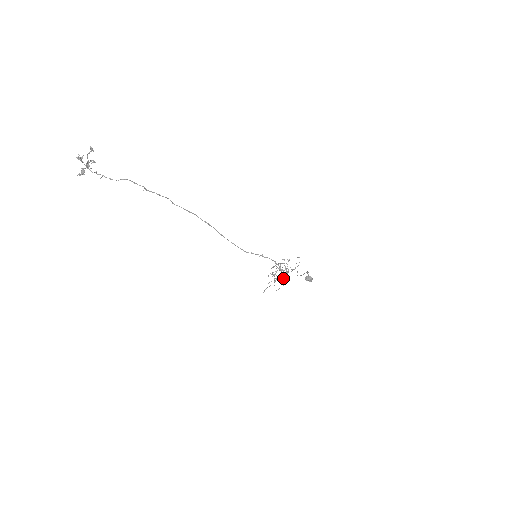
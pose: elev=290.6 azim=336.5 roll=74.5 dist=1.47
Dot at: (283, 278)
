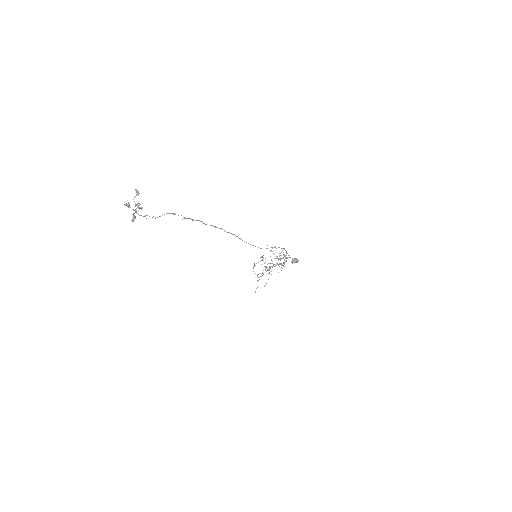
Dot at: occluded
